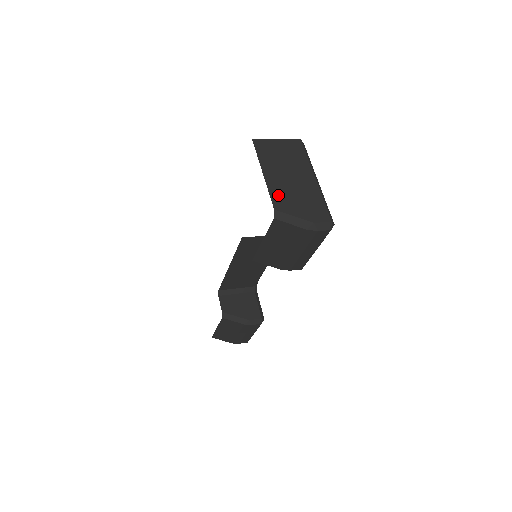
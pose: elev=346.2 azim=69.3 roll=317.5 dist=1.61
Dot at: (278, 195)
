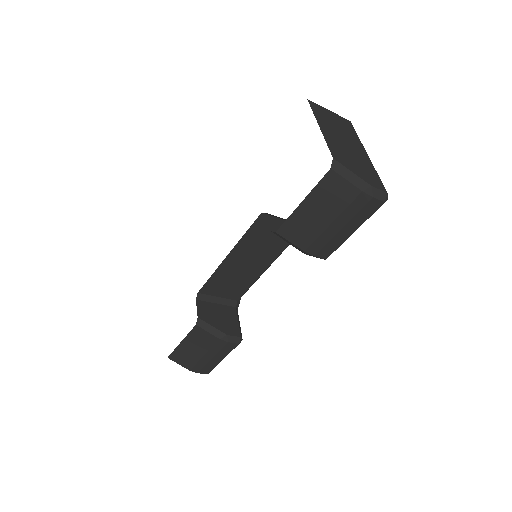
Dot at: (335, 149)
